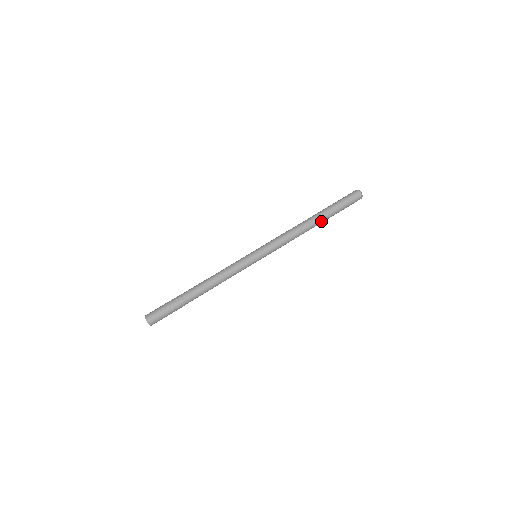
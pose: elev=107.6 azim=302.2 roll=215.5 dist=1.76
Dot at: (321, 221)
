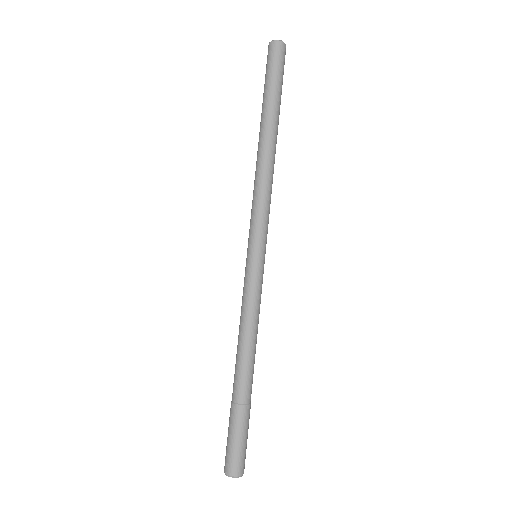
Dot at: (270, 126)
